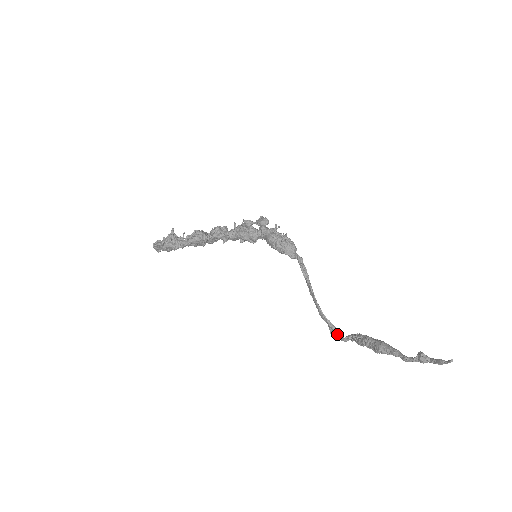
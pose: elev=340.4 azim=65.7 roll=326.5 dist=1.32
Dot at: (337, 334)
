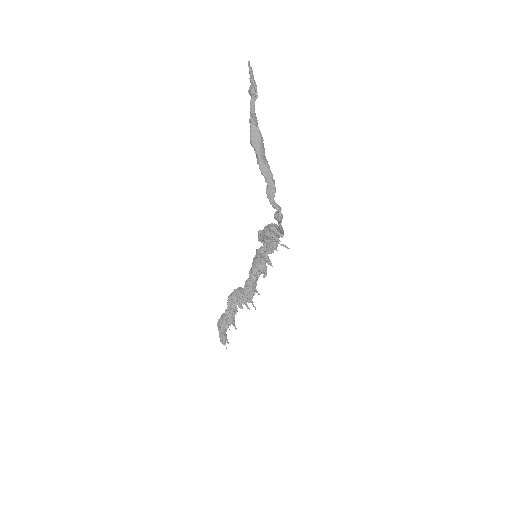
Dot at: (277, 212)
